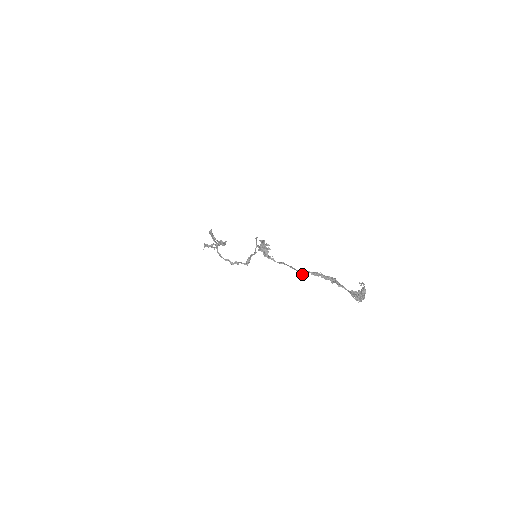
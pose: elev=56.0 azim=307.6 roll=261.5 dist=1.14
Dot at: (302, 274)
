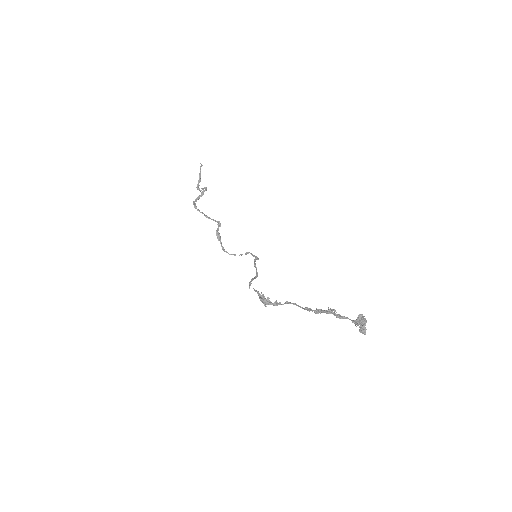
Dot at: (309, 311)
